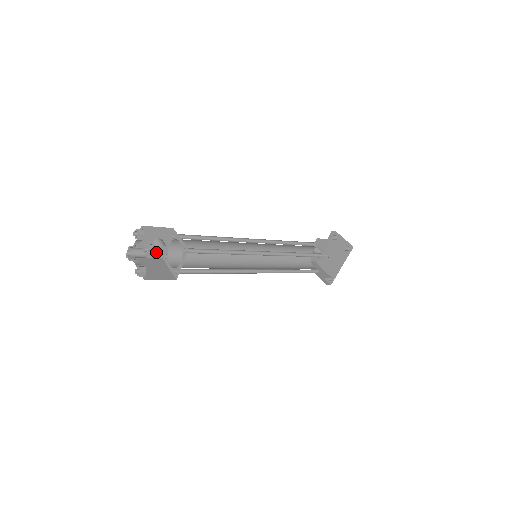
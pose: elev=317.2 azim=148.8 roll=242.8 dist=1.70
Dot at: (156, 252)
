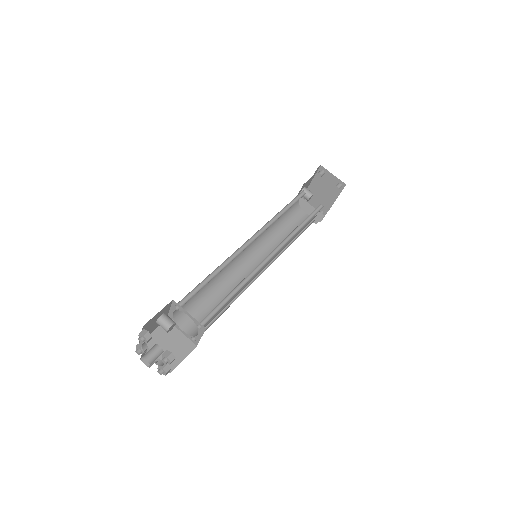
Dot at: occluded
